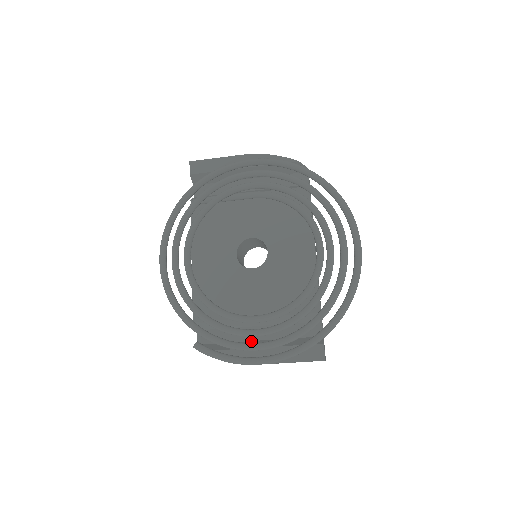
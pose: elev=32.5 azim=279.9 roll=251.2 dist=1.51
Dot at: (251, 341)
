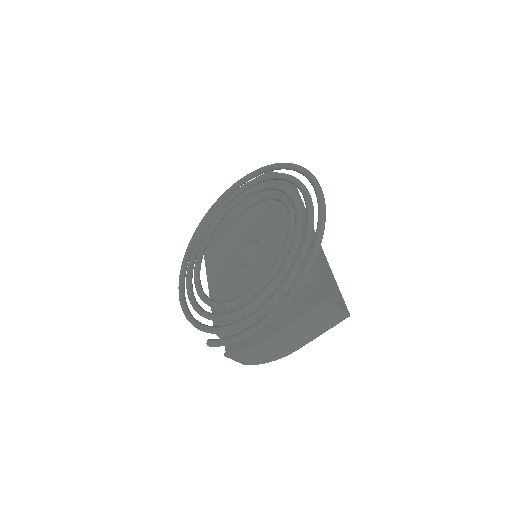
Dot at: occluded
